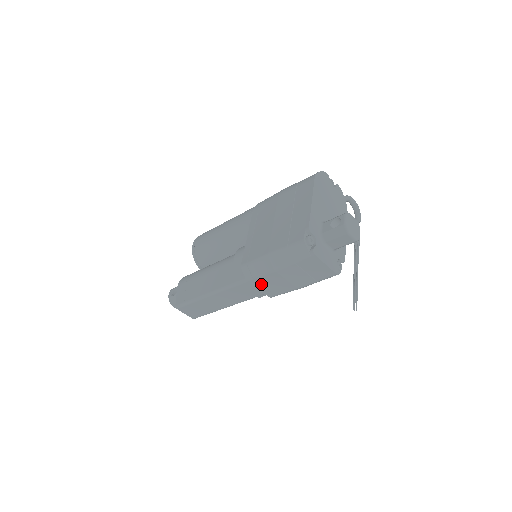
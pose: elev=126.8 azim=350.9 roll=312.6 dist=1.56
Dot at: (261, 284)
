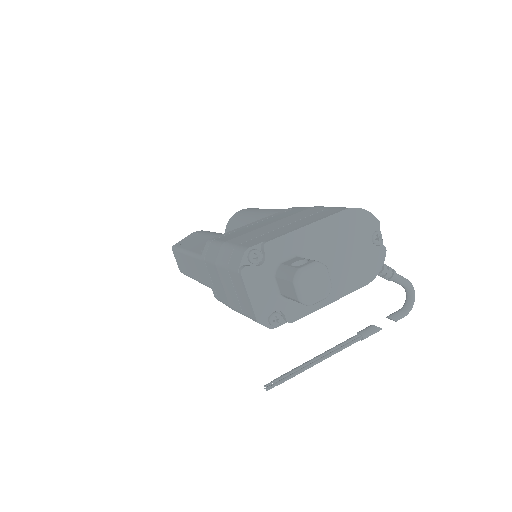
Dot at: (210, 273)
